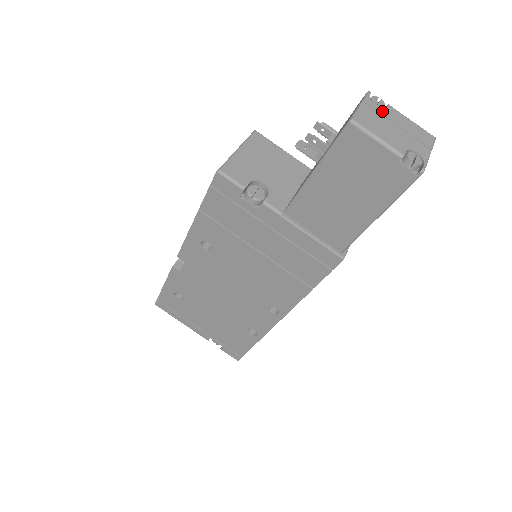
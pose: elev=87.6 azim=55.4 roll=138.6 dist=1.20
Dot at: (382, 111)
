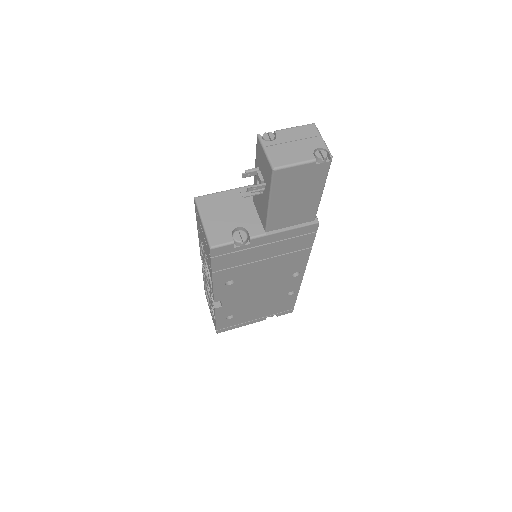
Dot at: (277, 141)
